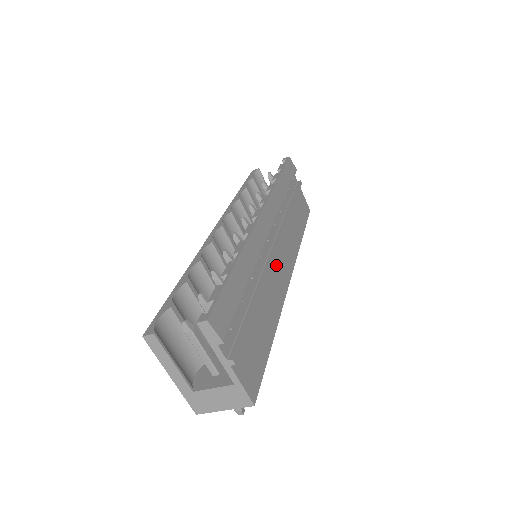
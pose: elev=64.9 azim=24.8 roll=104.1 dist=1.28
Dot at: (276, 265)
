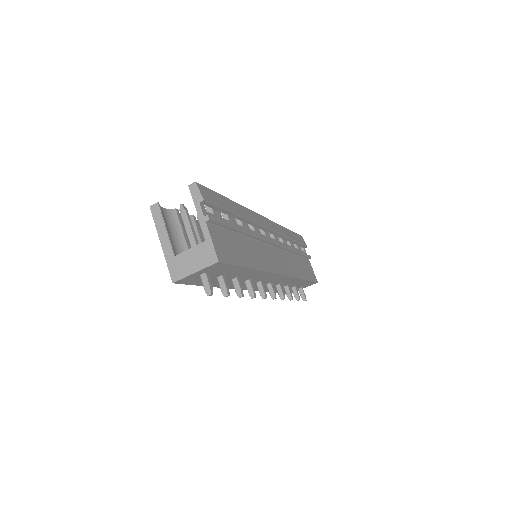
Dot at: (269, 252)
